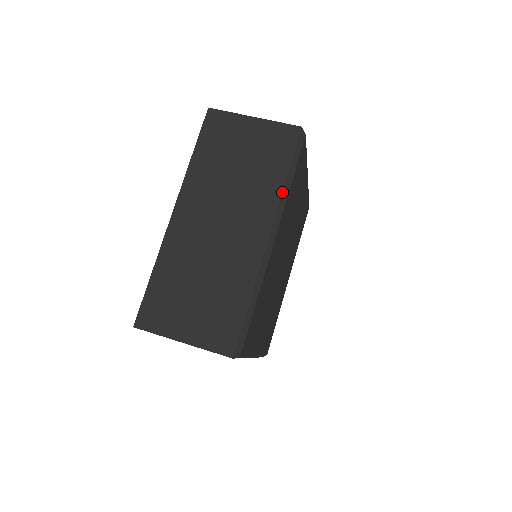
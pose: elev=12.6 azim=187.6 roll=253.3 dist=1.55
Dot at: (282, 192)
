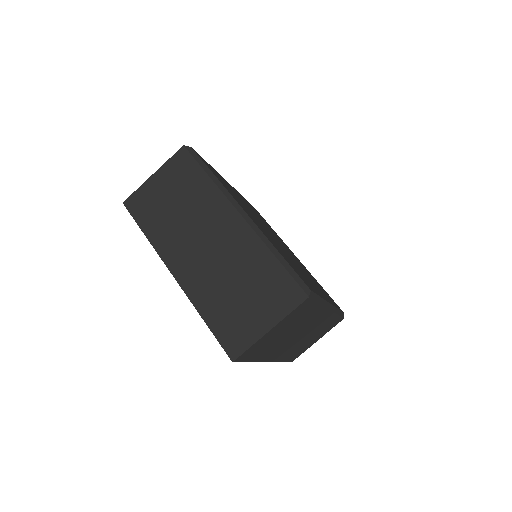
Dot at: (216, 186)
